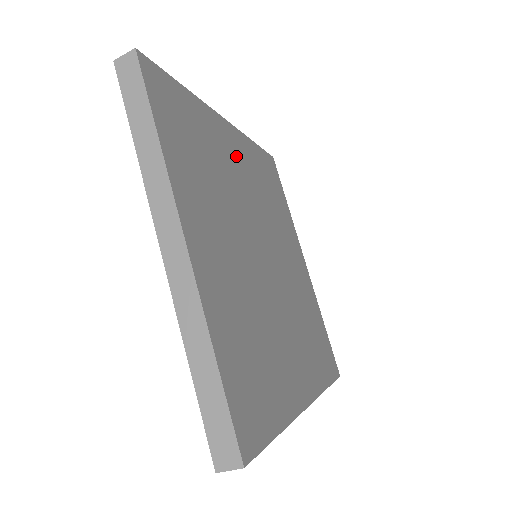
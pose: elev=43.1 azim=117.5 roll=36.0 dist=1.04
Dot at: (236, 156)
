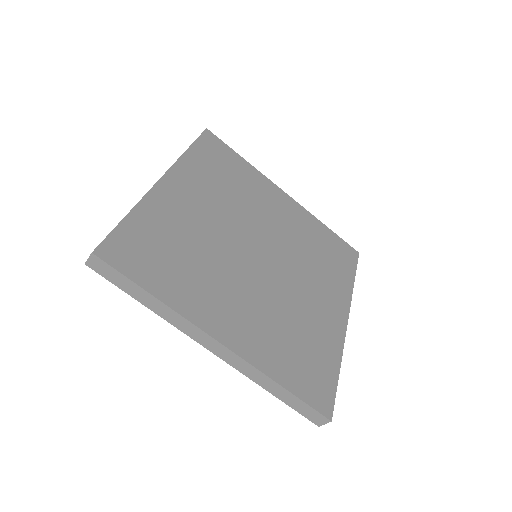
Dot at: (281, 209)
